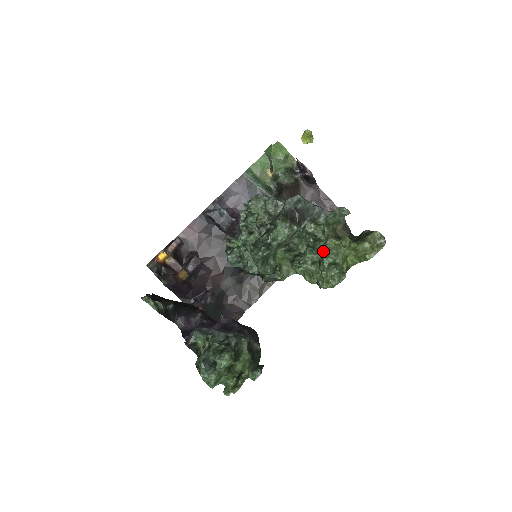
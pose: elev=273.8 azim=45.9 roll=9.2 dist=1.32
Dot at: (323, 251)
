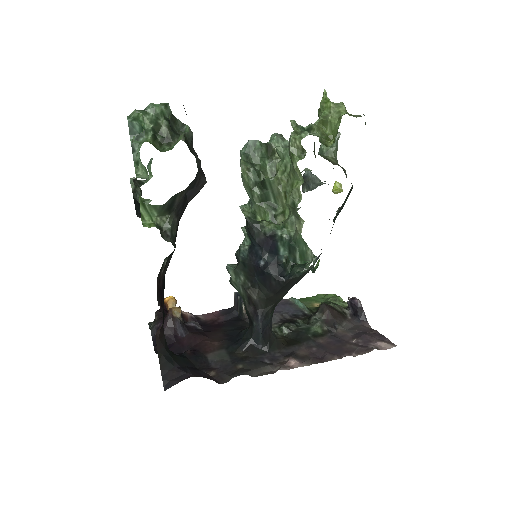
Dot at: occluded
